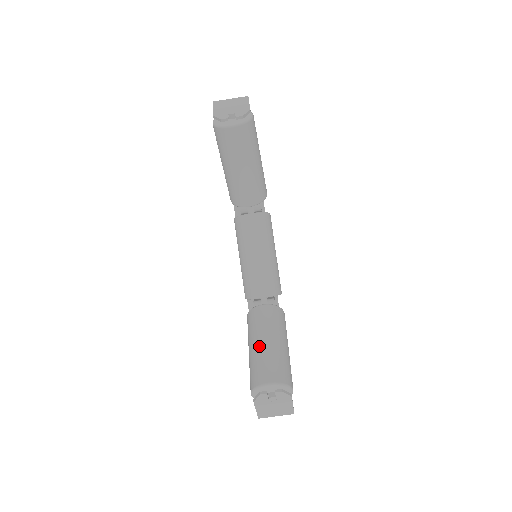
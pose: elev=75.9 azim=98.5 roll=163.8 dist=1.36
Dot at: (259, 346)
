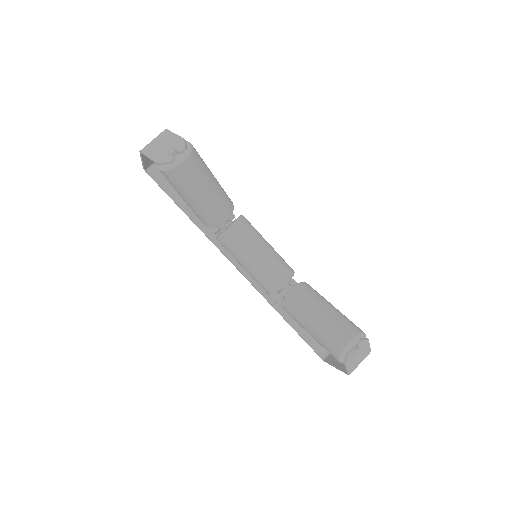
Dot at: (317, 321)
